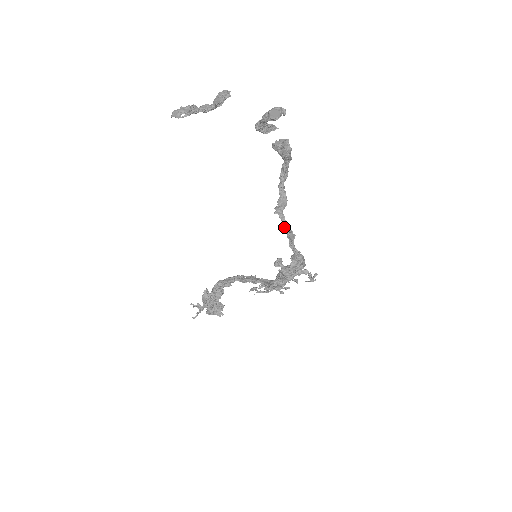
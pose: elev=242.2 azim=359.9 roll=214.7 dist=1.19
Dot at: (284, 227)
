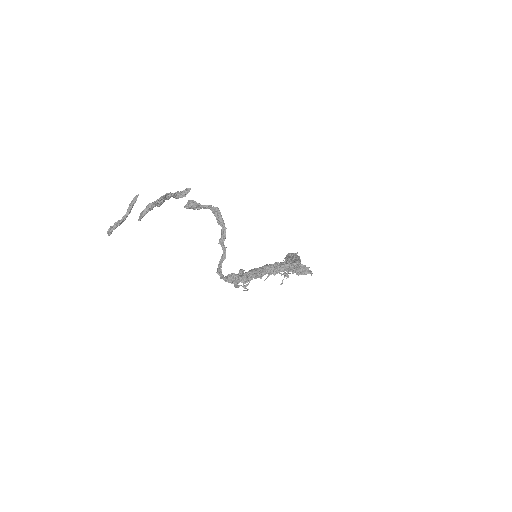
Dot at: (224, 254)
